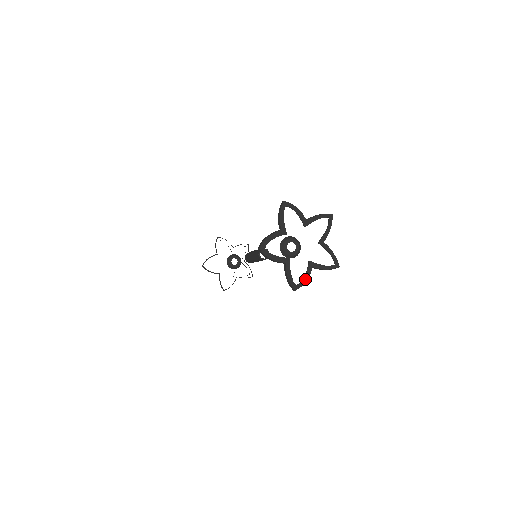
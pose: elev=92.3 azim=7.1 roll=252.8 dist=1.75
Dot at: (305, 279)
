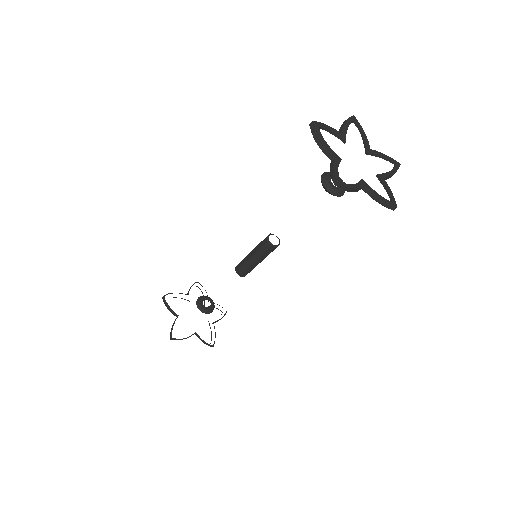
Dot at: (353, 186)
